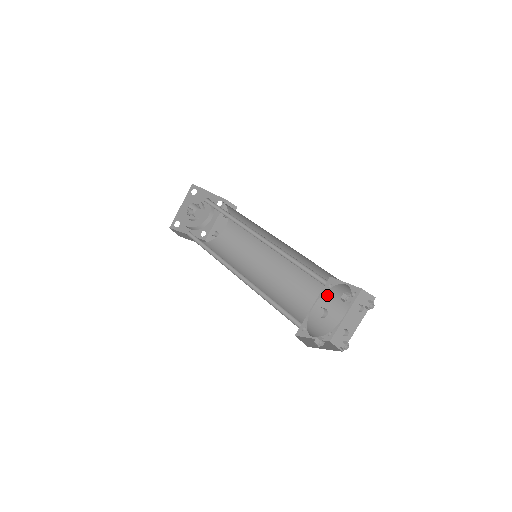
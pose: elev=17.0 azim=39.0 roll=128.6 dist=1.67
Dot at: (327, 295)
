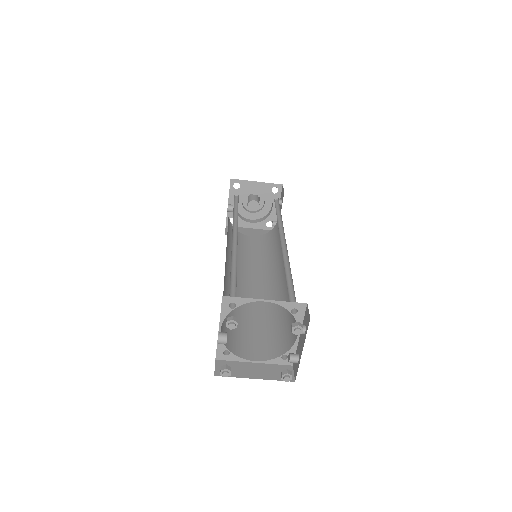
Dot at: occluded
